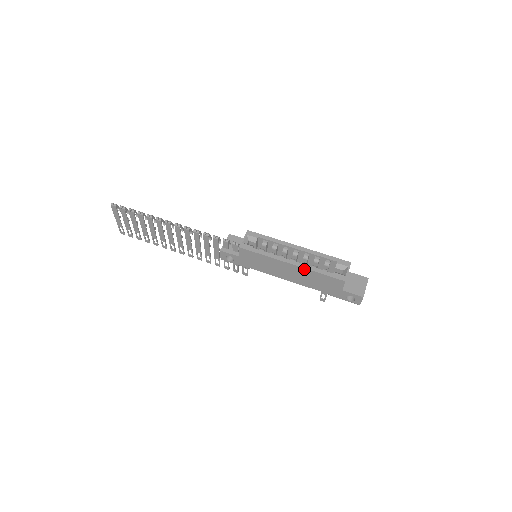
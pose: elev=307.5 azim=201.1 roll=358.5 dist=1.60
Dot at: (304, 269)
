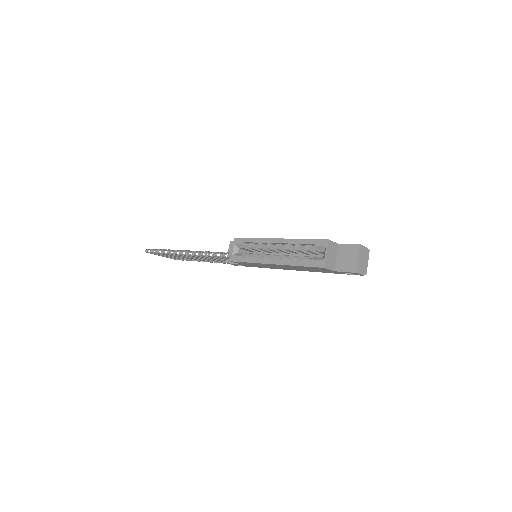
Dot at: (286, 265)
